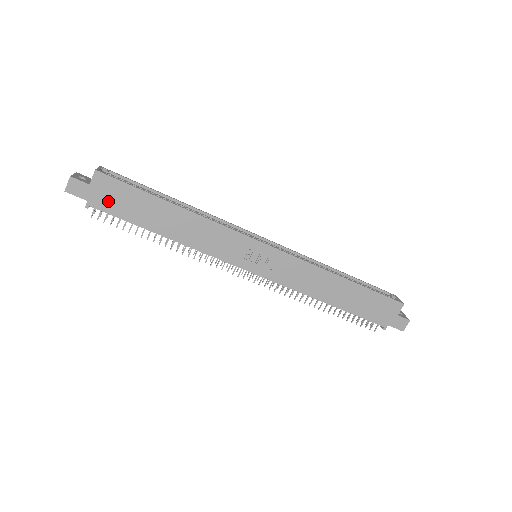
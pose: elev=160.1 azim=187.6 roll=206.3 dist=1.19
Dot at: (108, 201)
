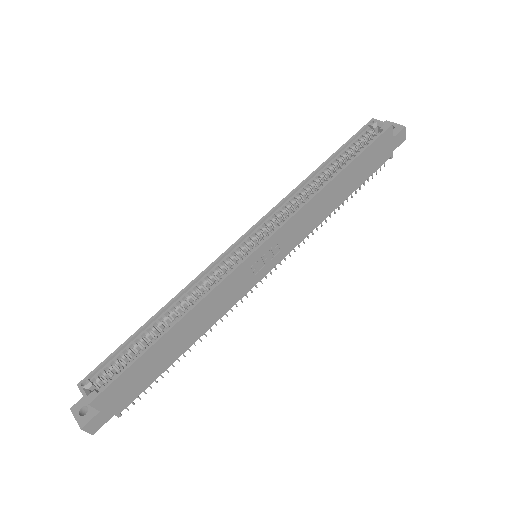
Dot at: (126, 396)
